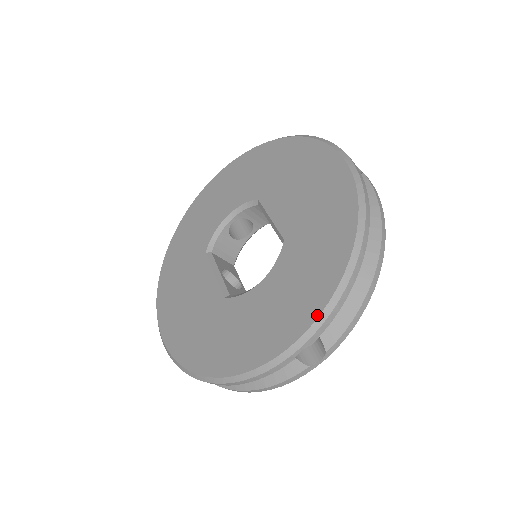
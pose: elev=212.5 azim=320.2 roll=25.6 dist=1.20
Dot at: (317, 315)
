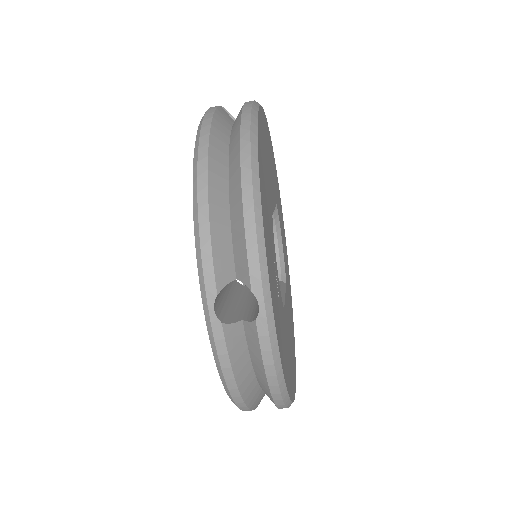
Dot at: (197, 261)
